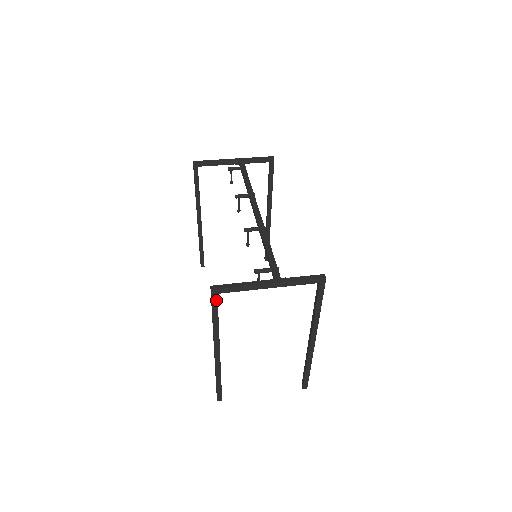
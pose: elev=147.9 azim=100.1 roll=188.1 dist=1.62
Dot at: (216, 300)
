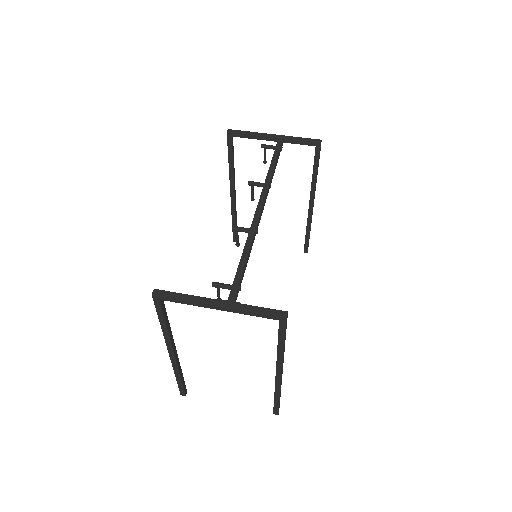
Dot at: (159, 305)
